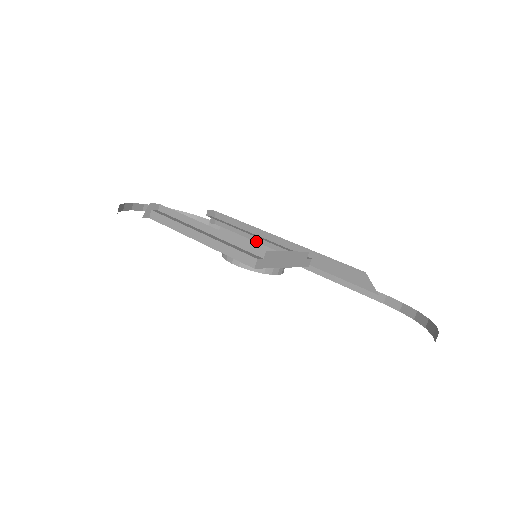
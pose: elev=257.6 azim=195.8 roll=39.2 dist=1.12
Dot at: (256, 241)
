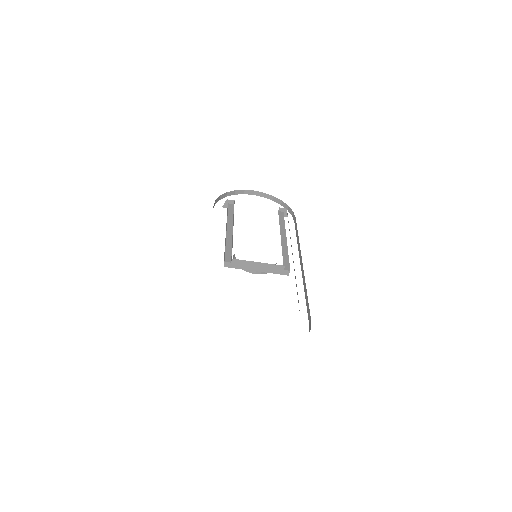
Dot at: occluded
